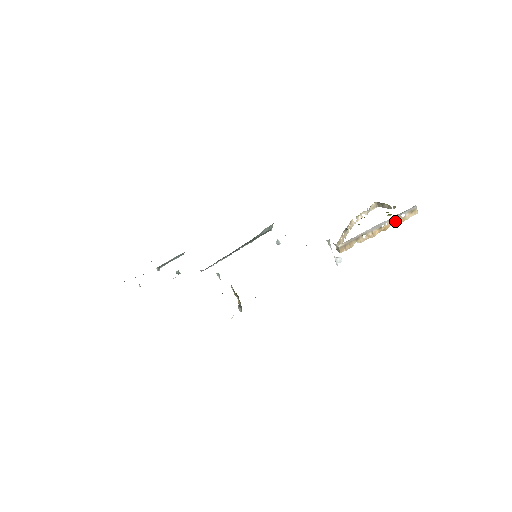
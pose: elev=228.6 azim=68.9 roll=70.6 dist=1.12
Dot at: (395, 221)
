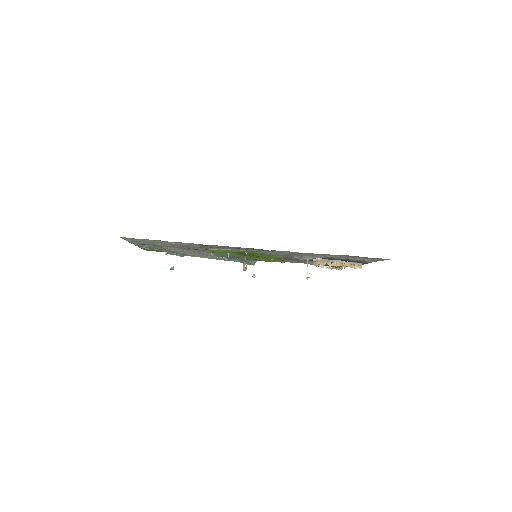
Dot at: (349, 265)
